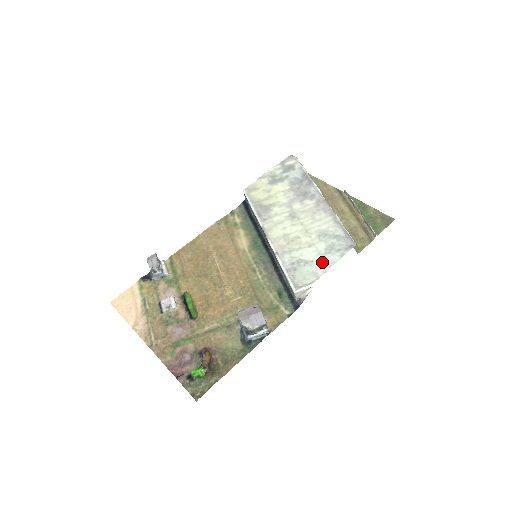
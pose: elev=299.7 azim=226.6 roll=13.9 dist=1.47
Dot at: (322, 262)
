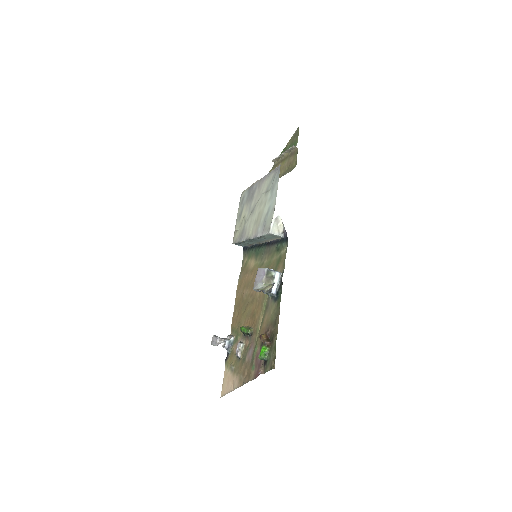
Dot at: (272, 199)
